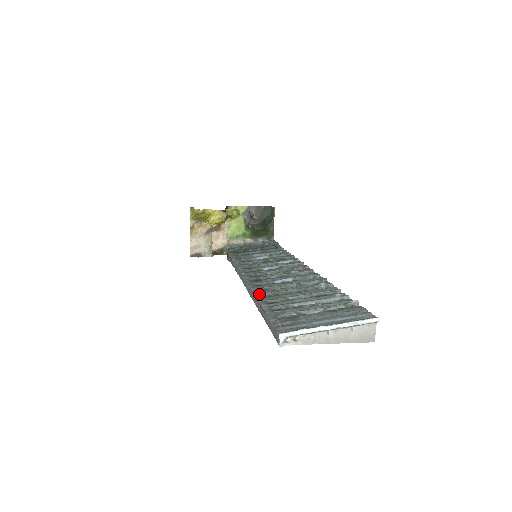
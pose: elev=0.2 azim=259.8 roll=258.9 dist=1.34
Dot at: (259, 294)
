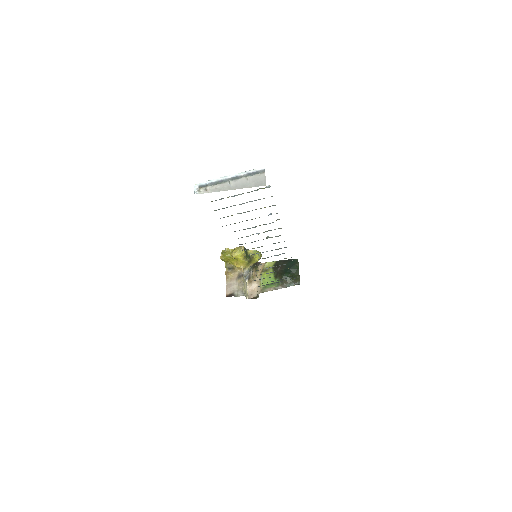
Dot at: occluded
